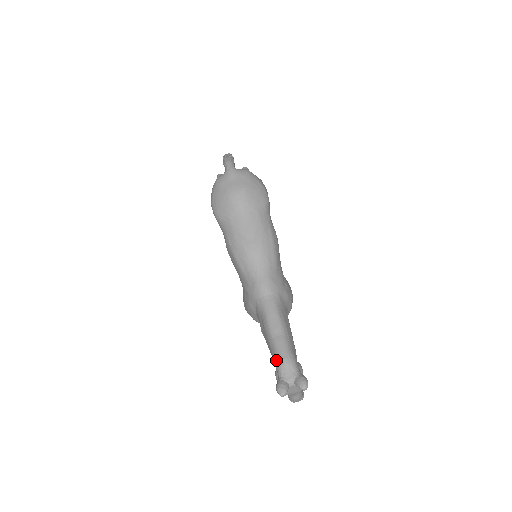
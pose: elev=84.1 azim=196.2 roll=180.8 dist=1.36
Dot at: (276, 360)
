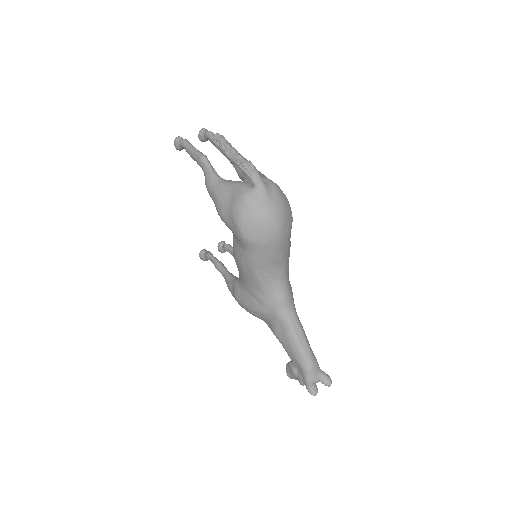
Dot at: (304, 366)
